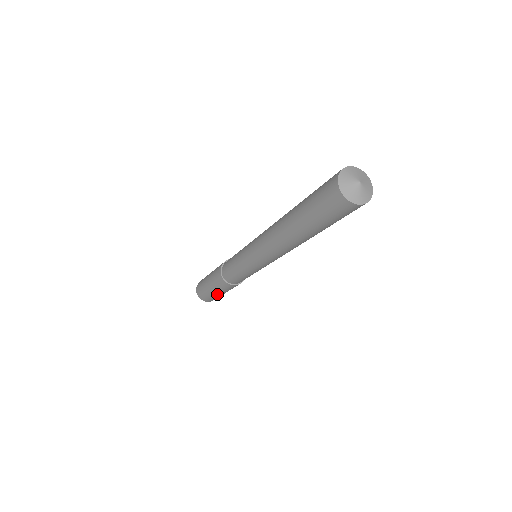
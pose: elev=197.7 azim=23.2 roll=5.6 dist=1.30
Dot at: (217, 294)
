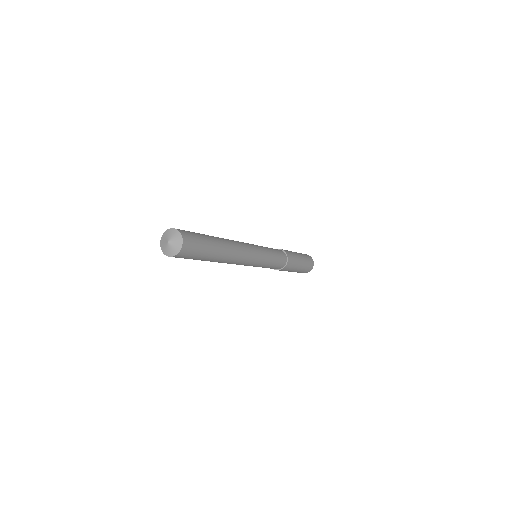
Dot at: occluded
